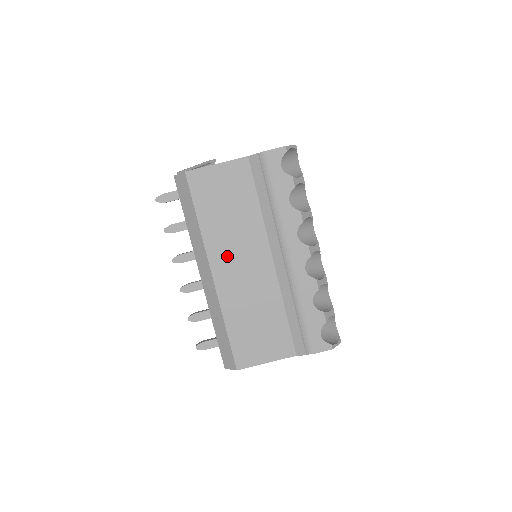
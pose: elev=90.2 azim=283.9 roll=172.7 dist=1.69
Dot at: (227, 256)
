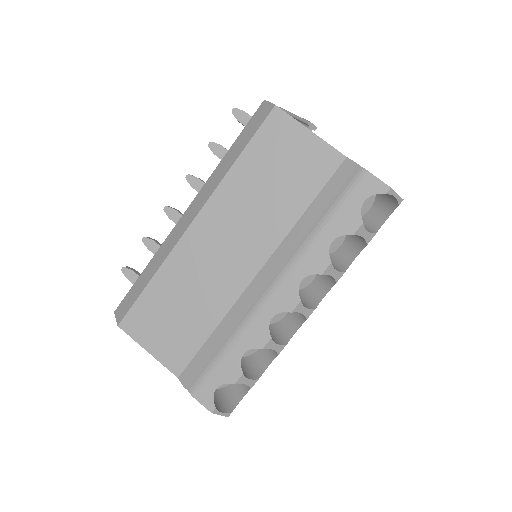
Dot at: (223, 222)
